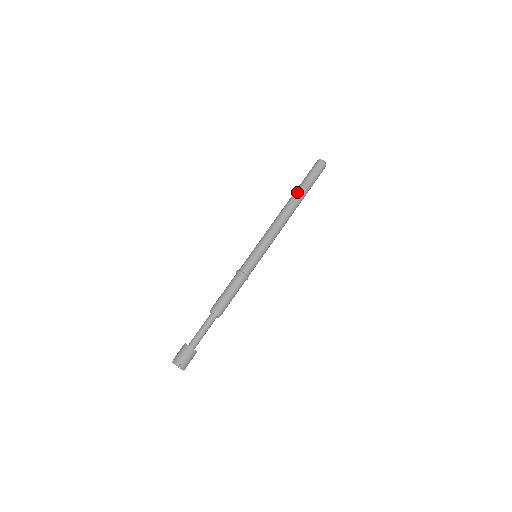
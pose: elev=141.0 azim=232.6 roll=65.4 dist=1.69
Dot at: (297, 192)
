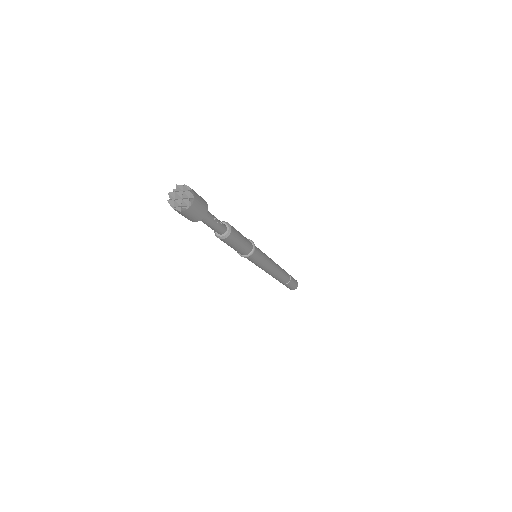
Dot at: occluded
